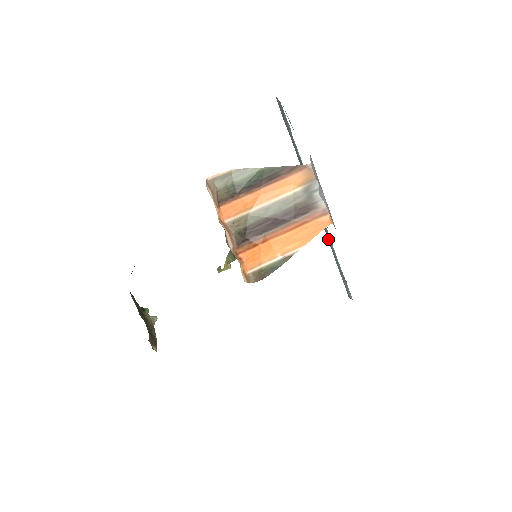
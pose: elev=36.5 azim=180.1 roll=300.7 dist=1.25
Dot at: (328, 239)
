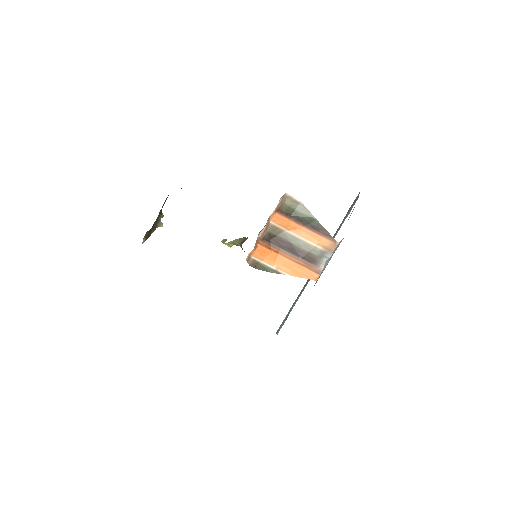
Dot at: (302, 290)
